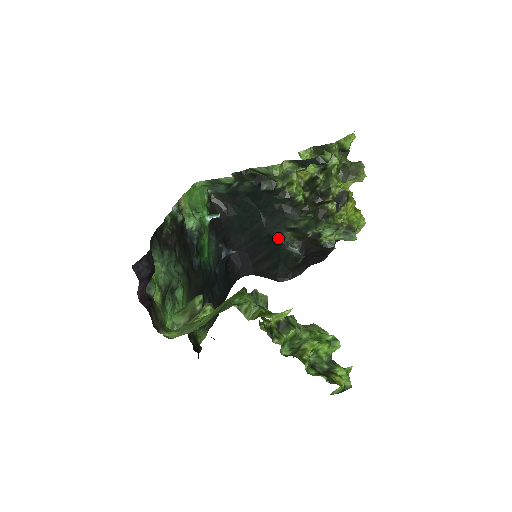
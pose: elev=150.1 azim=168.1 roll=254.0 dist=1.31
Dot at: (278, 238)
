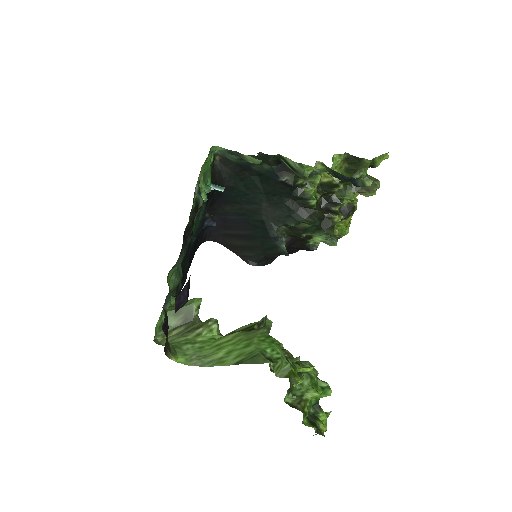
Dot at: (272, 230)
